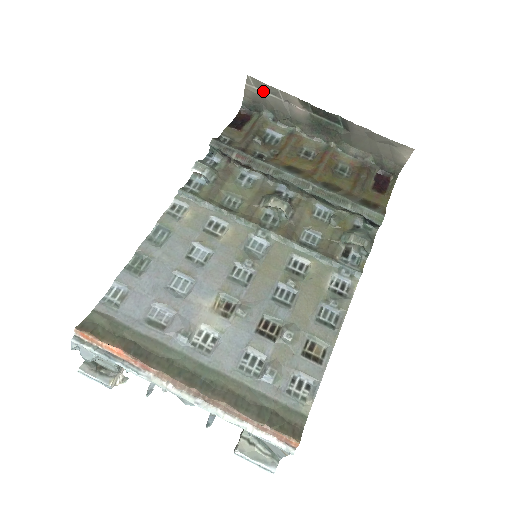
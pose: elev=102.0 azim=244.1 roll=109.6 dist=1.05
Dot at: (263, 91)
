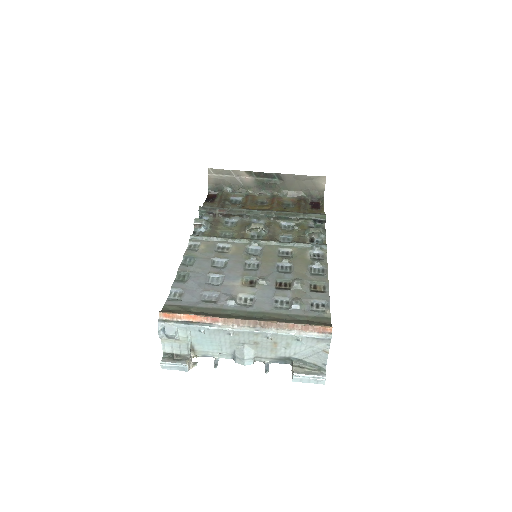
Dot at: (221, 175)
